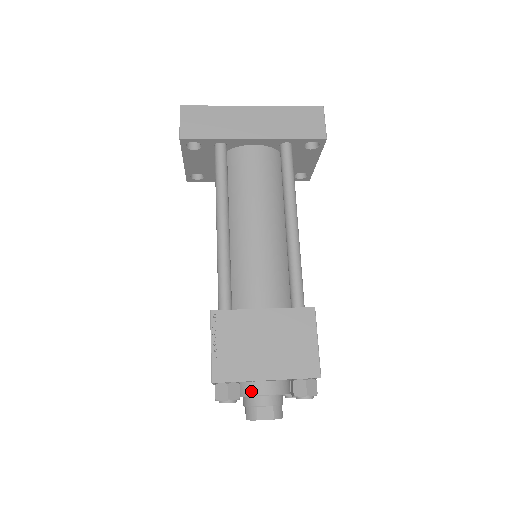
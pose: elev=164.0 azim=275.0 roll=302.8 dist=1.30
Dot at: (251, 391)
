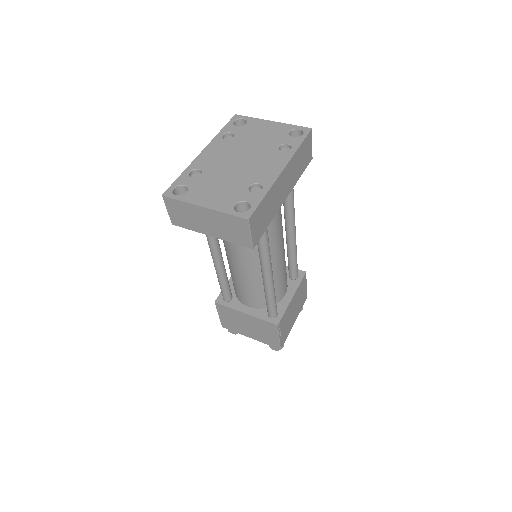
Dot at: occluded
